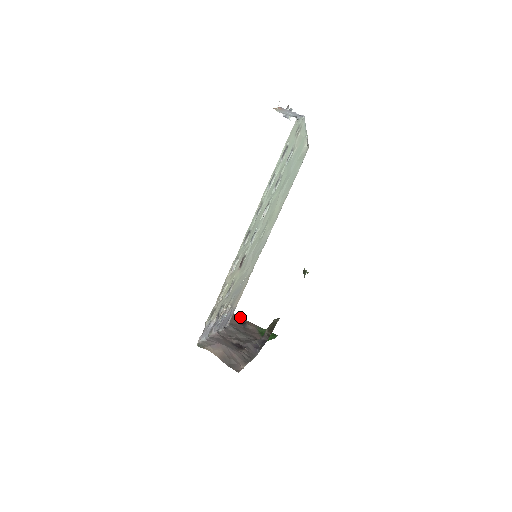
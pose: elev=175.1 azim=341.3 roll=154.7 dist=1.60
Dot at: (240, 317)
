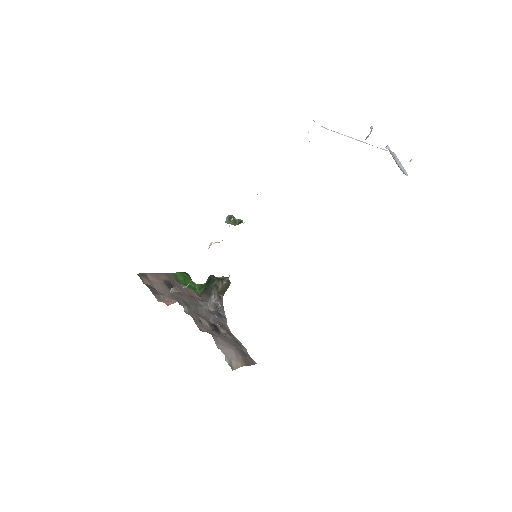
Dot at: (154, 275)
